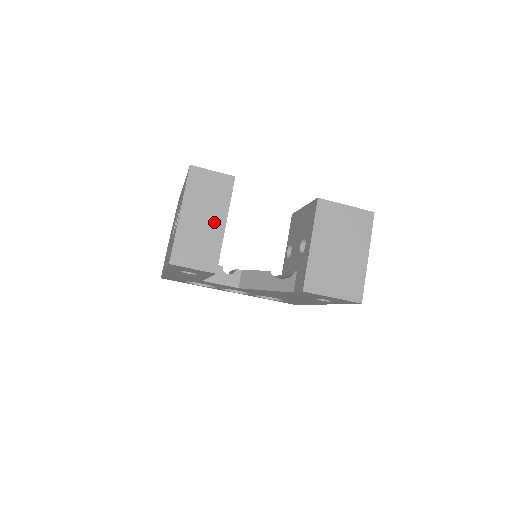
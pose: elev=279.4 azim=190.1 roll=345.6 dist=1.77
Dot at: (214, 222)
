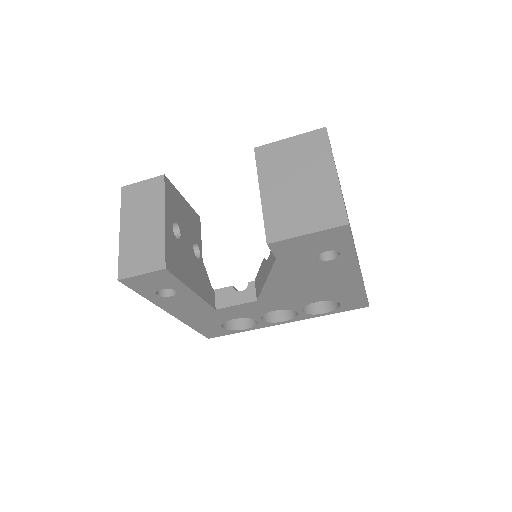
Dot at: (153, 223)
